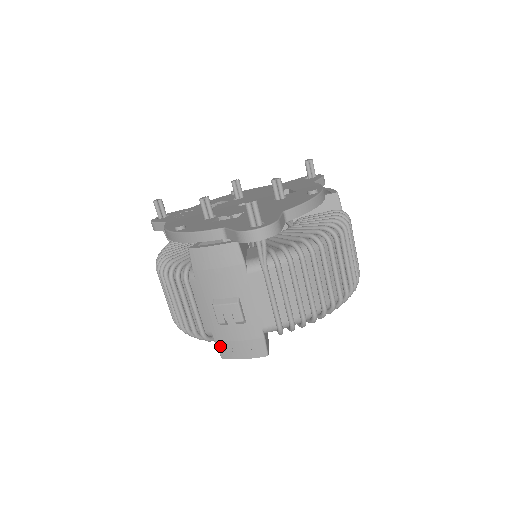
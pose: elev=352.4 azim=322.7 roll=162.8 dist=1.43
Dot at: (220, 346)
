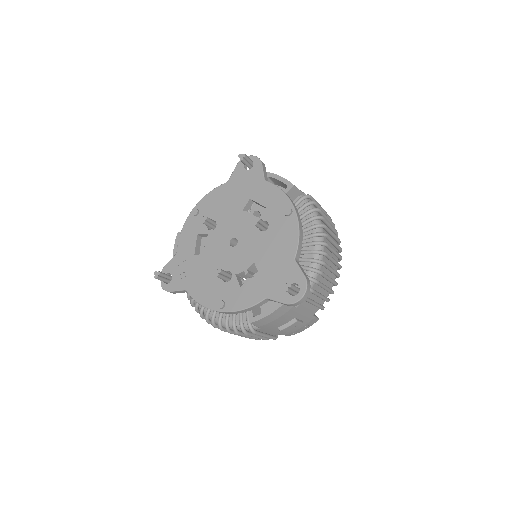
Dot at: occluded
